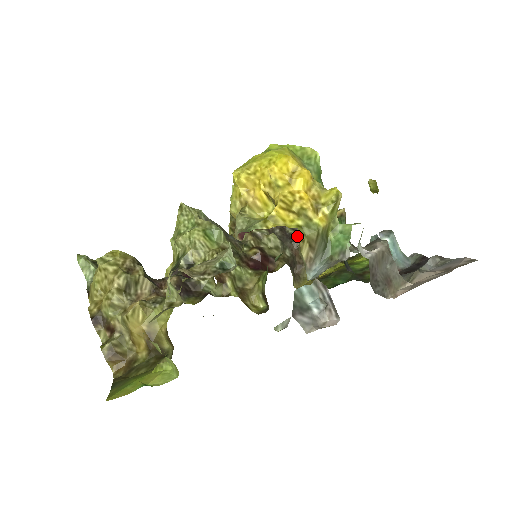
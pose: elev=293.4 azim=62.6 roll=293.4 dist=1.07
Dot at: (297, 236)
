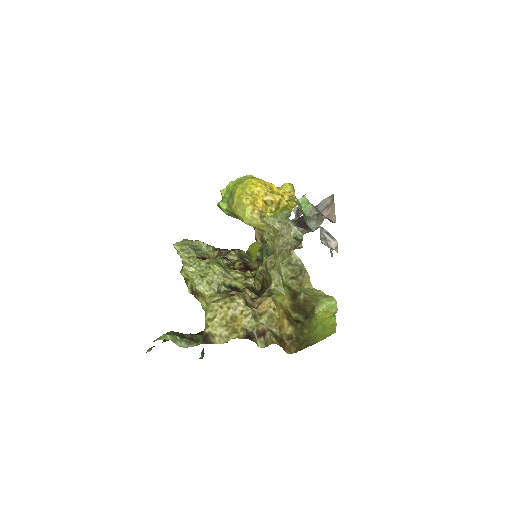
Dot at: occluded
